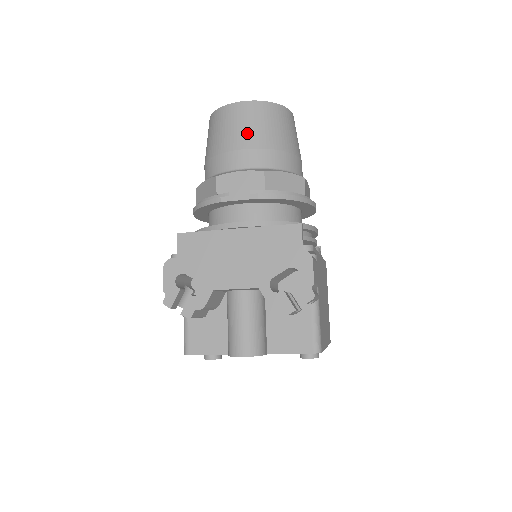
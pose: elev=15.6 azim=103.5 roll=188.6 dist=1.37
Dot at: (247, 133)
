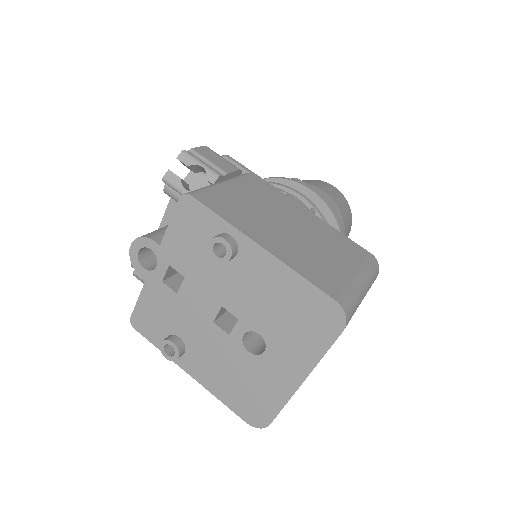
Dot at: occluded
